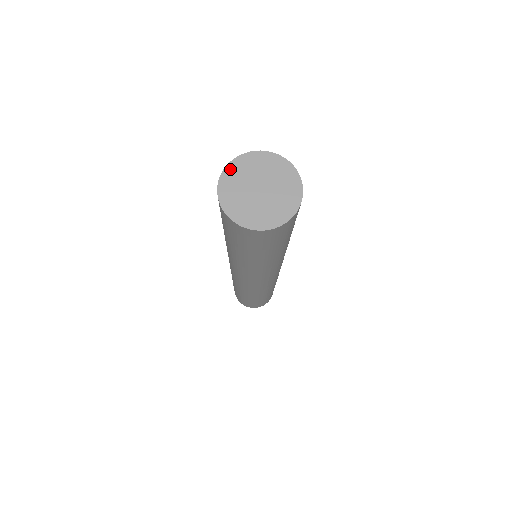
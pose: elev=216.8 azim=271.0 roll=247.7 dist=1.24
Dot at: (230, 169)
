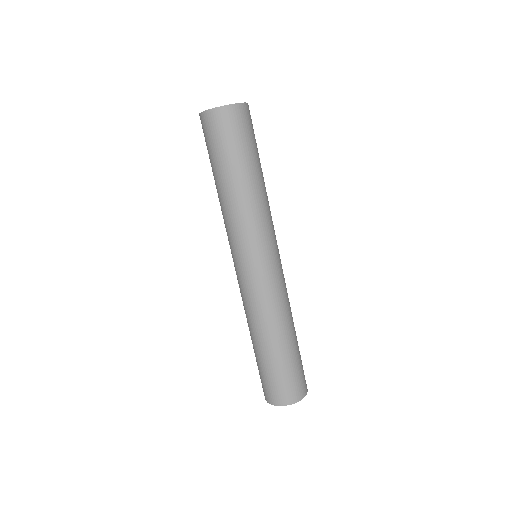
Dot at: occluded
